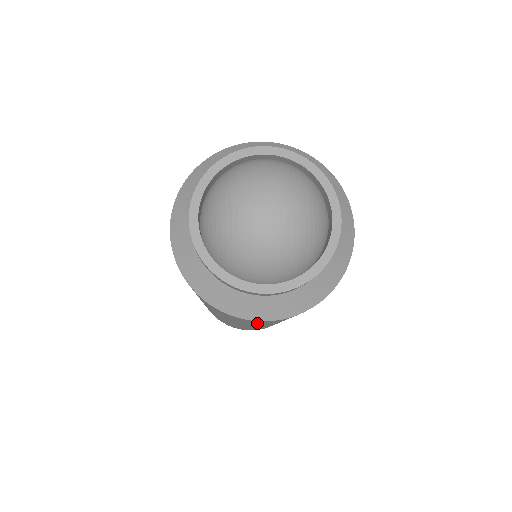
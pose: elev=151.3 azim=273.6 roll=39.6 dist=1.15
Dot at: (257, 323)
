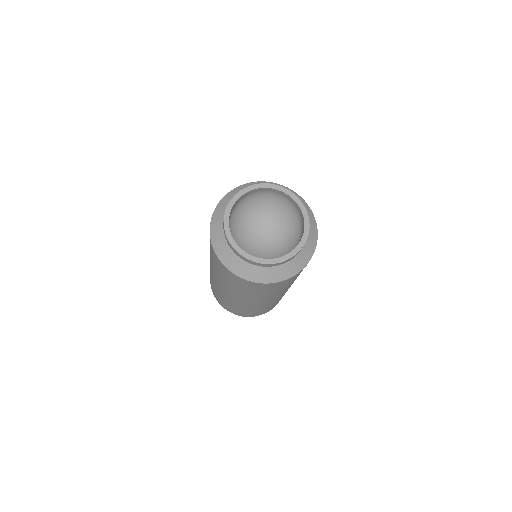
Dot at: (262, 290)
